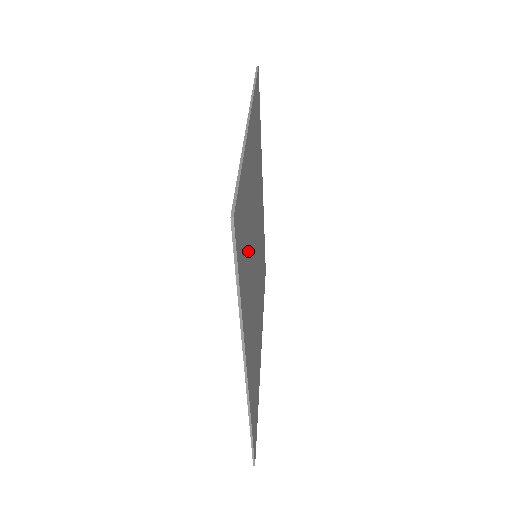
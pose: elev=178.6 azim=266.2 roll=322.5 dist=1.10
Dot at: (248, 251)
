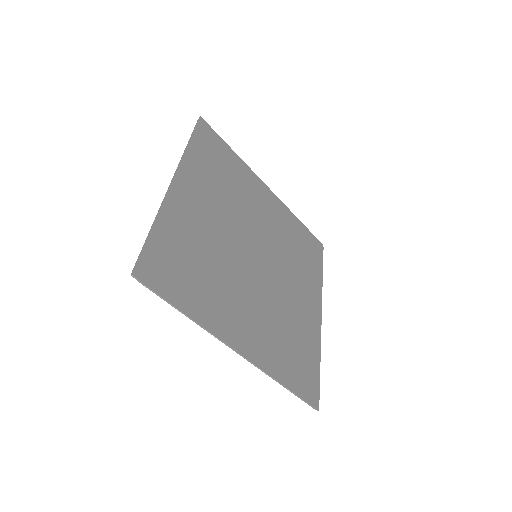
Dot at: (224, 183)
